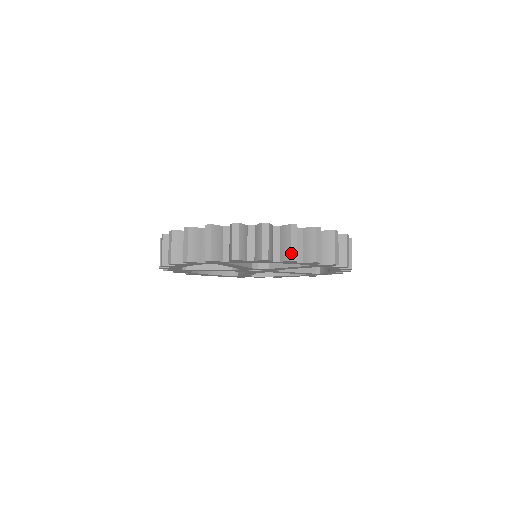
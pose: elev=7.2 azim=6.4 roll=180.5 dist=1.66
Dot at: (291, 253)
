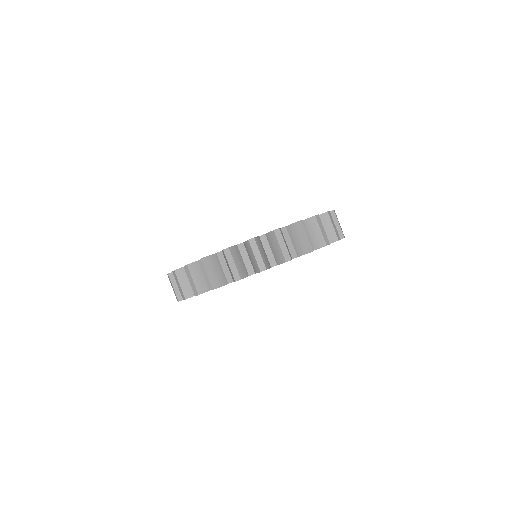
Dot at: (258, 265)
